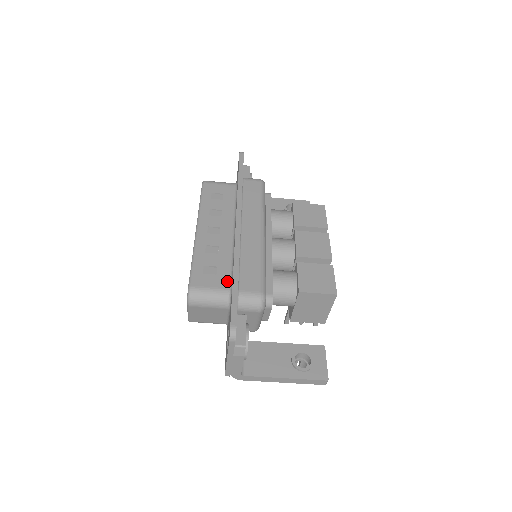
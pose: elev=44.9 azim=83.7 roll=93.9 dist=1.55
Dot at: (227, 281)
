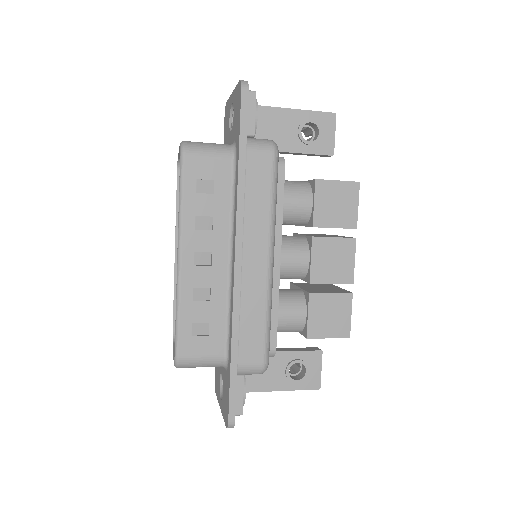
Dot at: (222, 344)
